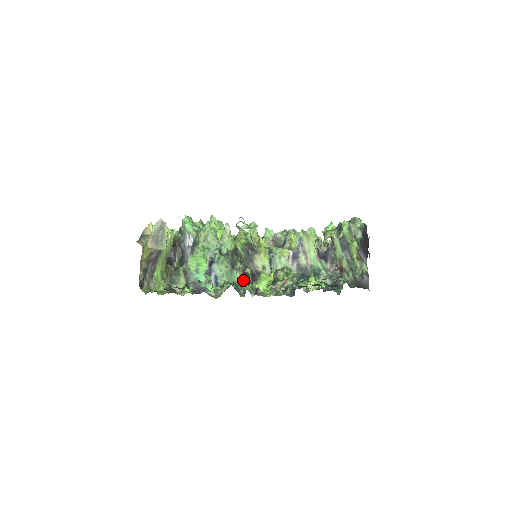
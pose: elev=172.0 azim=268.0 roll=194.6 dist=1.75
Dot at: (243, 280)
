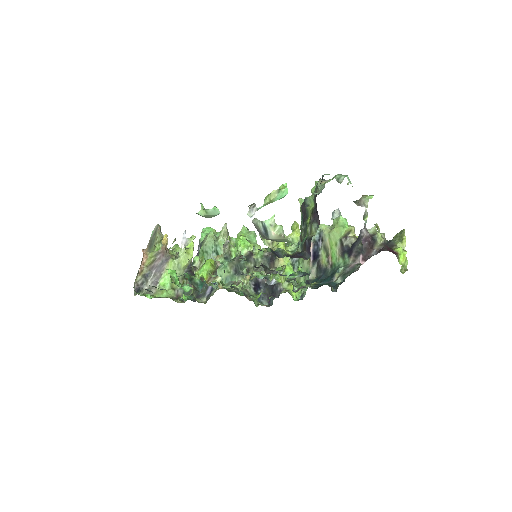
Dot at: (245, 286)
